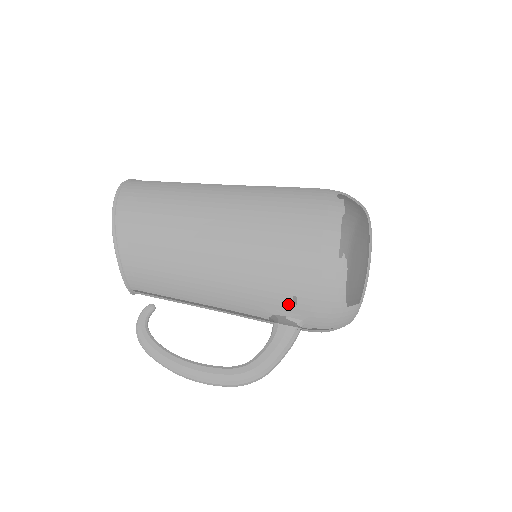
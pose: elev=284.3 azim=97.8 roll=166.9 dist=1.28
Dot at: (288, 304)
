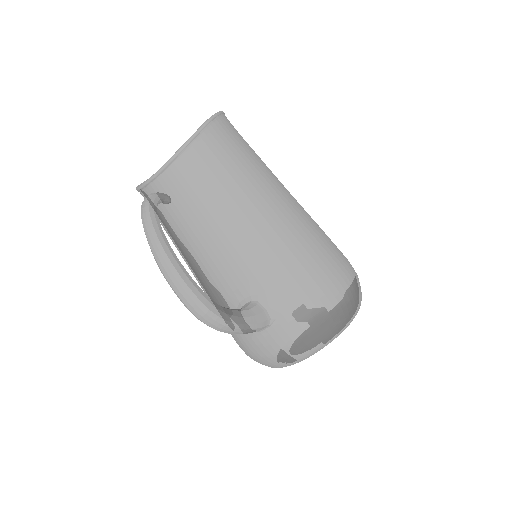
Dot at: (282, 294)
